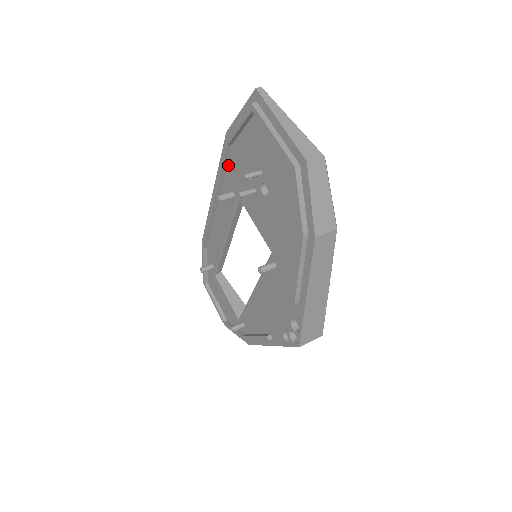
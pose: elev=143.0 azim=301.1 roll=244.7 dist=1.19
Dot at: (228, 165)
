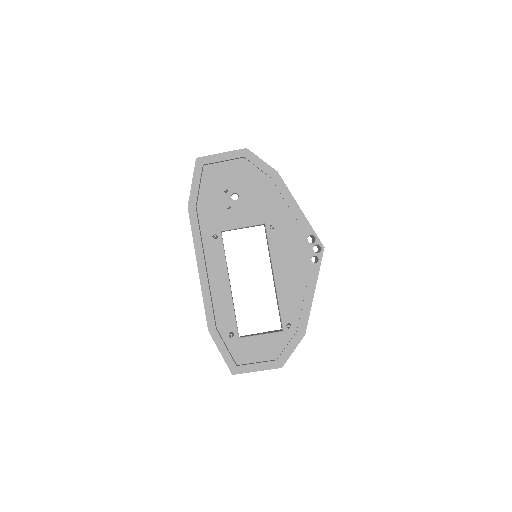
Dot at: (200, 224)
